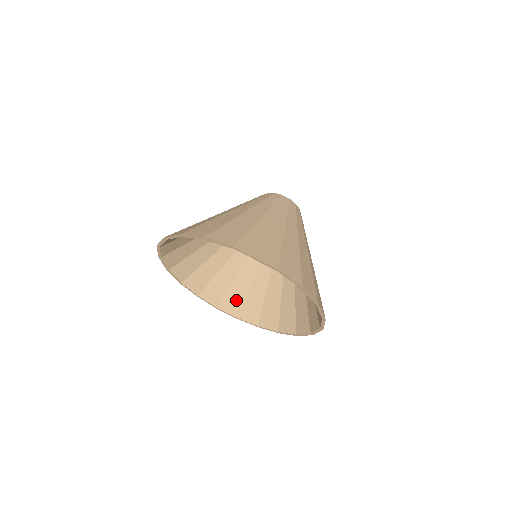
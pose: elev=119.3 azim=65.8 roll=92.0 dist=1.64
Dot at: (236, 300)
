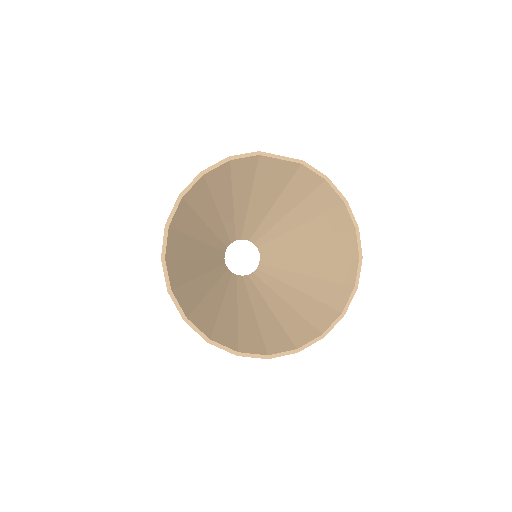
Dot at: (253, 340)
